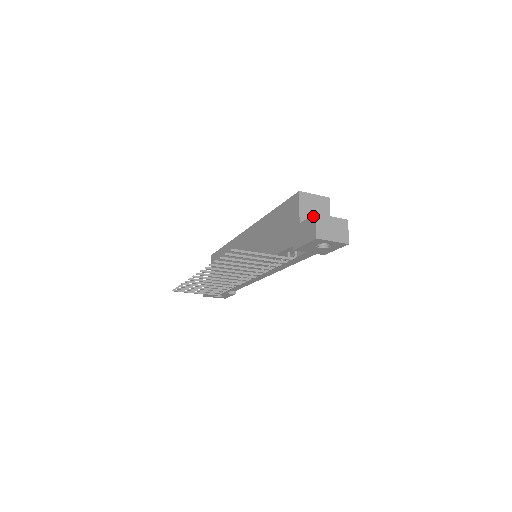
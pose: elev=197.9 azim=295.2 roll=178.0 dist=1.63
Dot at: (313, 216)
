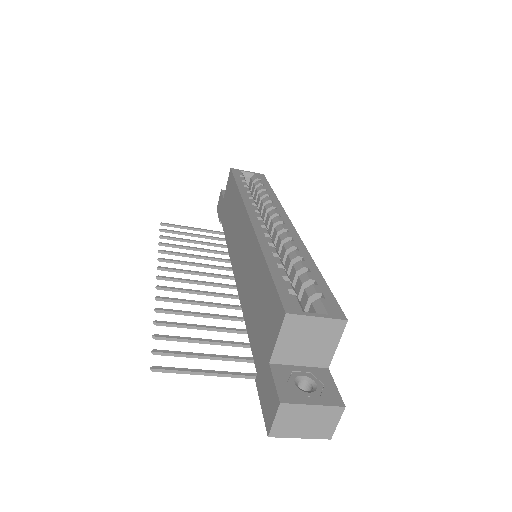
Dot at: (277, 399)
